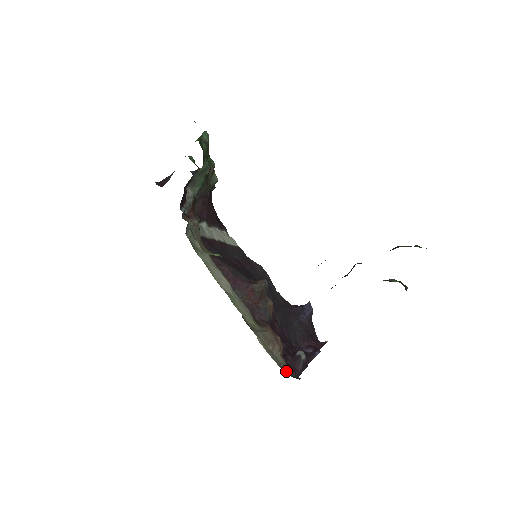
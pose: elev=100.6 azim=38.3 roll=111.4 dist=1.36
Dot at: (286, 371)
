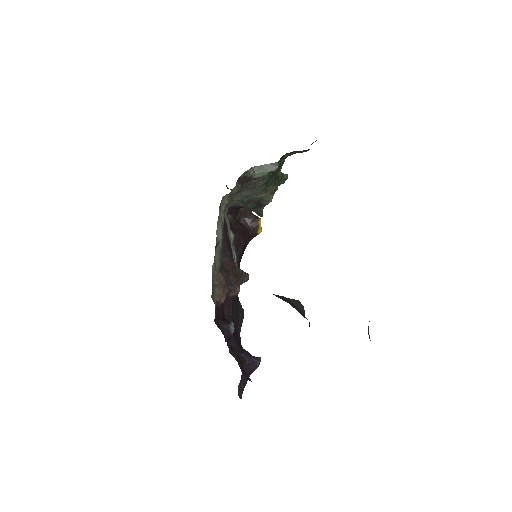
Dot at: (213, 299)
